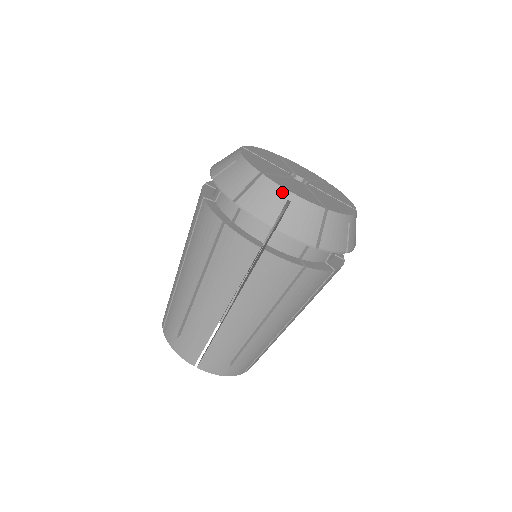
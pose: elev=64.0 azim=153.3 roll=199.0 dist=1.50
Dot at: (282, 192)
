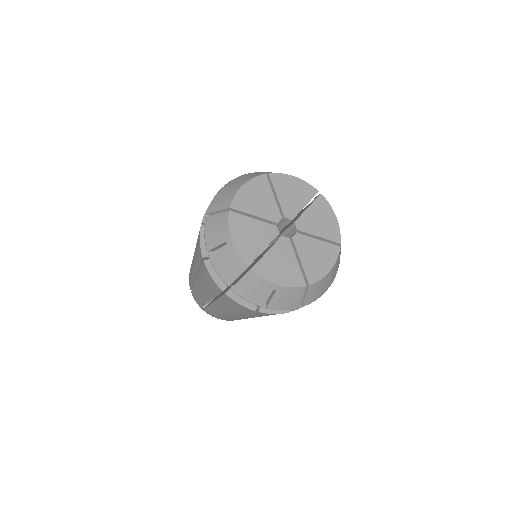
Dot at: (268, 285)
